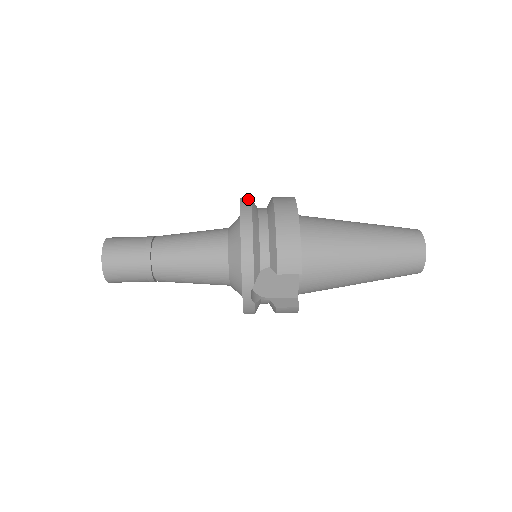
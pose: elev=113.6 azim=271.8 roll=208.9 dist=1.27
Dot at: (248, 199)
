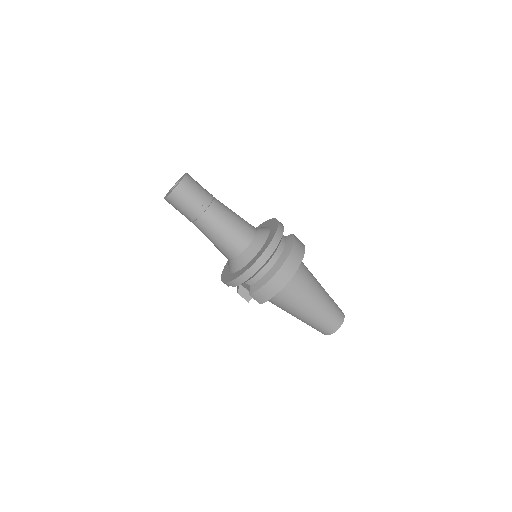
Dot at: (278, 241)
